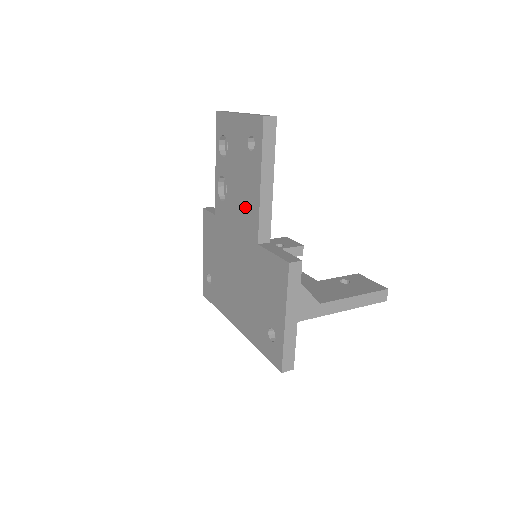
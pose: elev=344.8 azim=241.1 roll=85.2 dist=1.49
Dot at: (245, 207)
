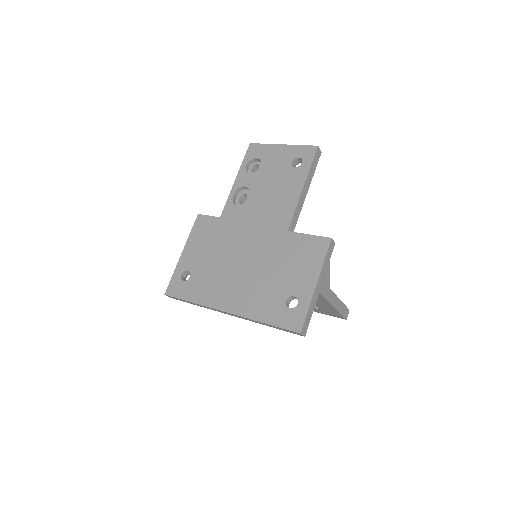
Dot at: (275, 206)
